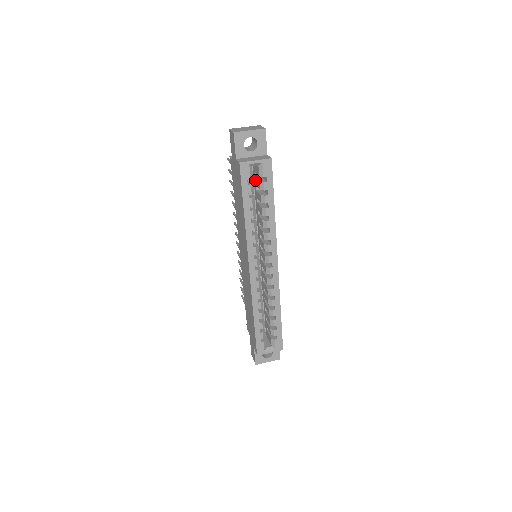
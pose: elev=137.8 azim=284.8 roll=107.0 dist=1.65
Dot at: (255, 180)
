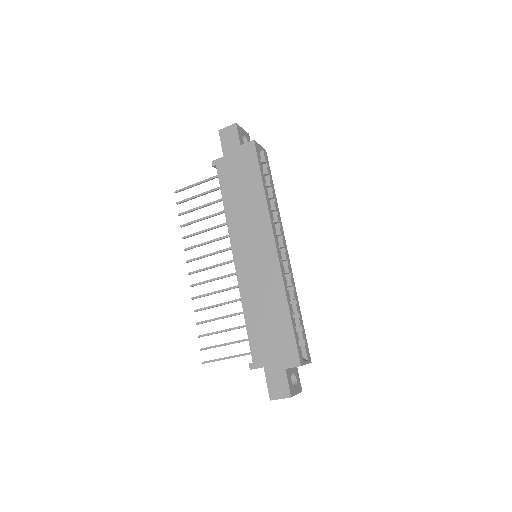
Dot at: occluded
